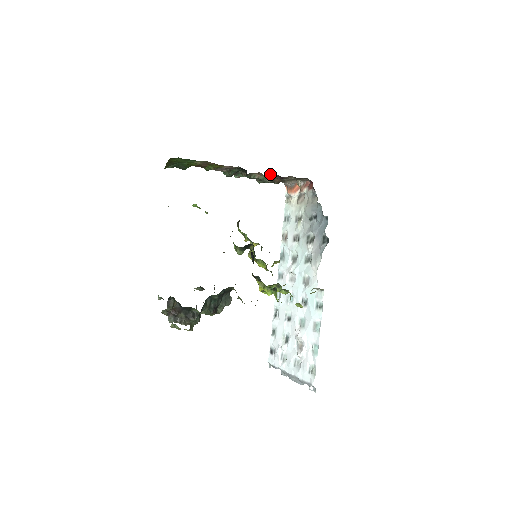
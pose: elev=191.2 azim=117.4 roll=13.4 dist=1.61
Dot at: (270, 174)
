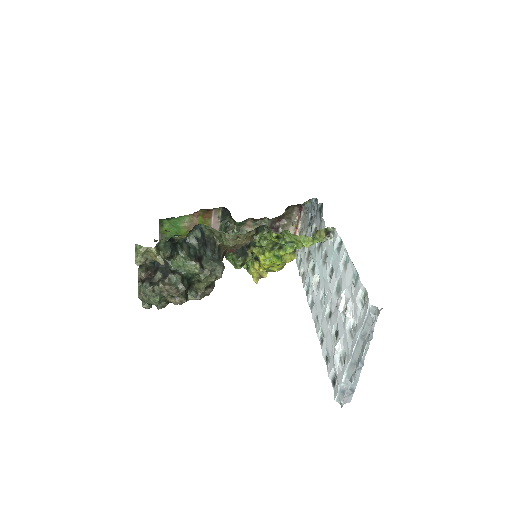
Dot at: (260, 223)
